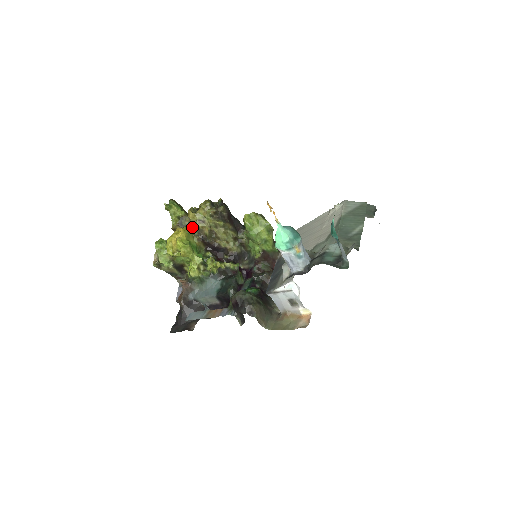
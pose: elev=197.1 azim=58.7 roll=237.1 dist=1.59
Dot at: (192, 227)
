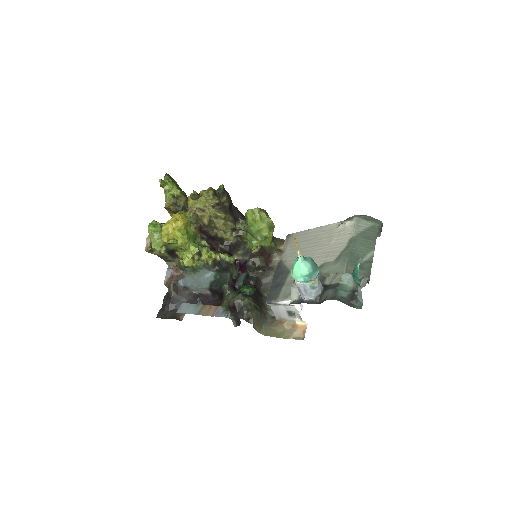
Dot at: (190, 214)
